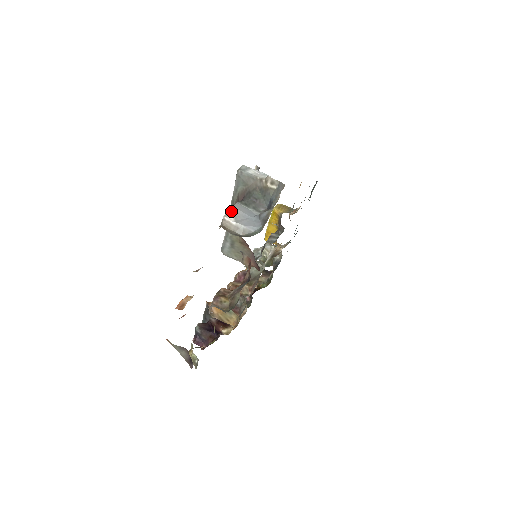
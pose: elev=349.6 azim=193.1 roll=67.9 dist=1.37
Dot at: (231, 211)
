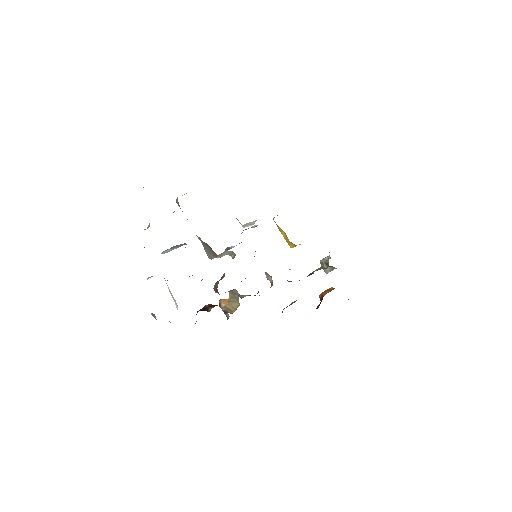
Dot at: occluded
